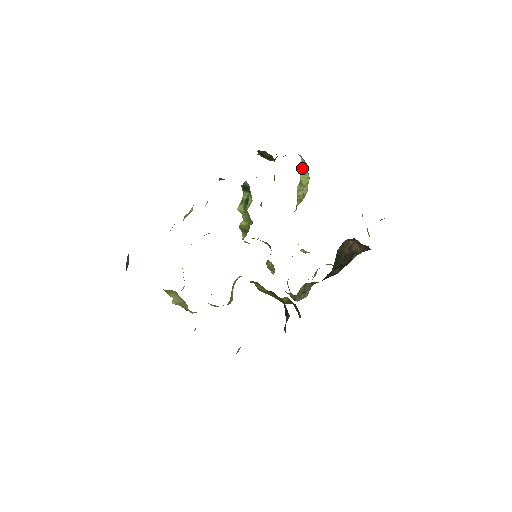
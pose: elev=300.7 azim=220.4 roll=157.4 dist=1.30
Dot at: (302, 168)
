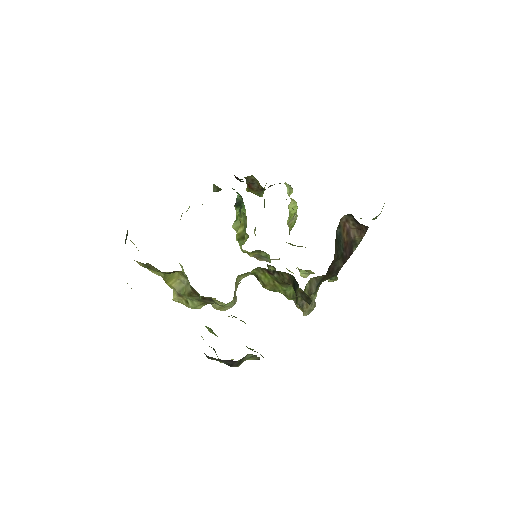
Dot at: (289, 196)
